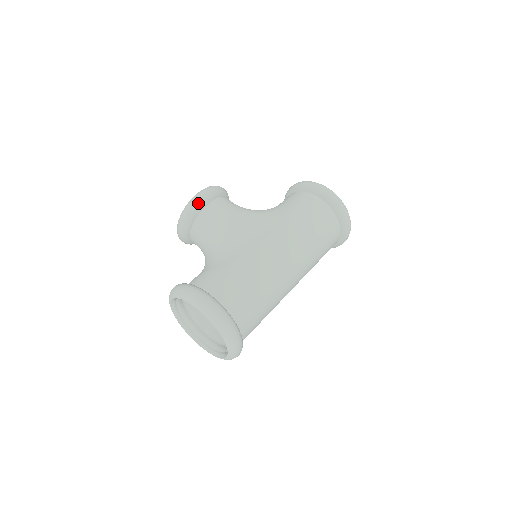
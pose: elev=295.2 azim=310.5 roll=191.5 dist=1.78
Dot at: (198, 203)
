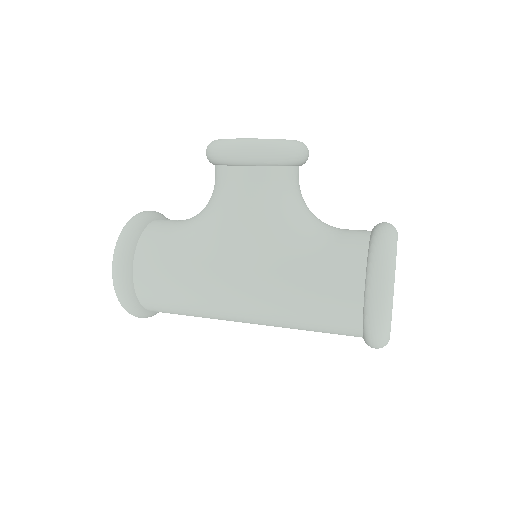
Dot at: (223, 156)
